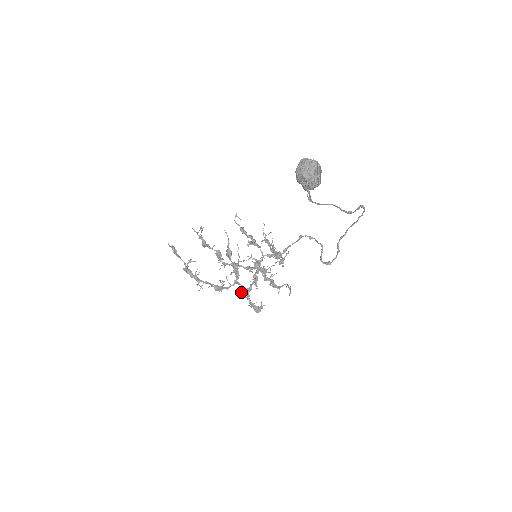
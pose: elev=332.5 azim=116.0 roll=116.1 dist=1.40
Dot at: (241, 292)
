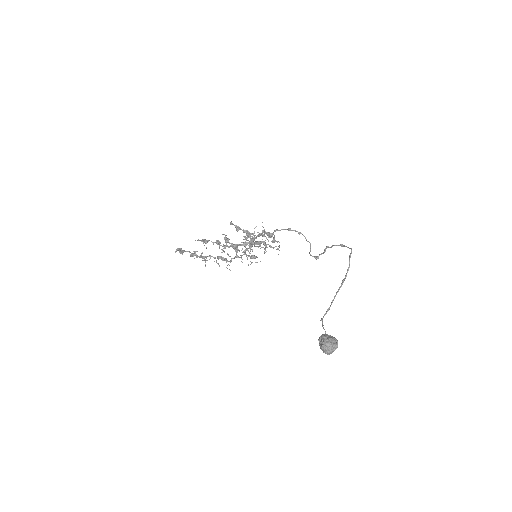
Dot at: occluded
